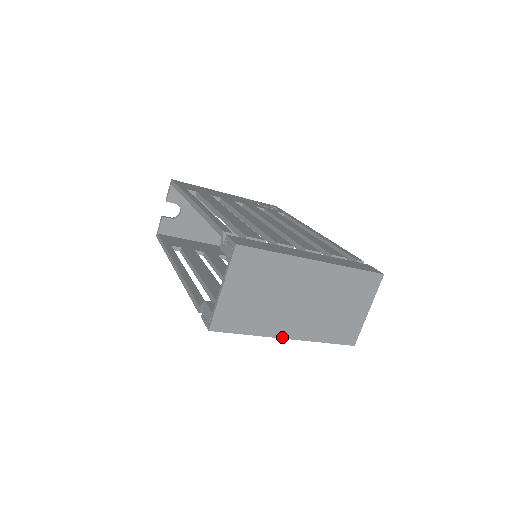
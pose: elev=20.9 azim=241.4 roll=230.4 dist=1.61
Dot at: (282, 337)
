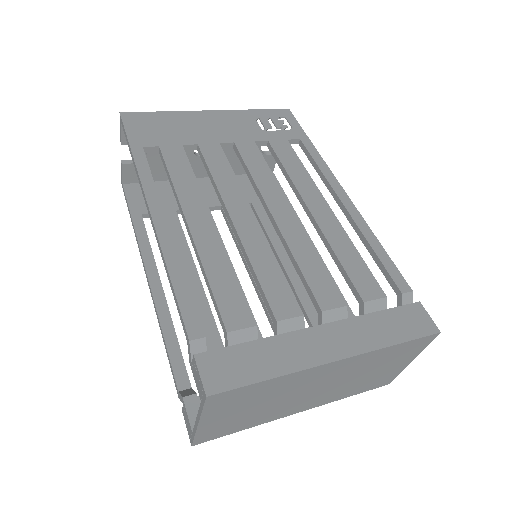
Dot at: (291, 414)
